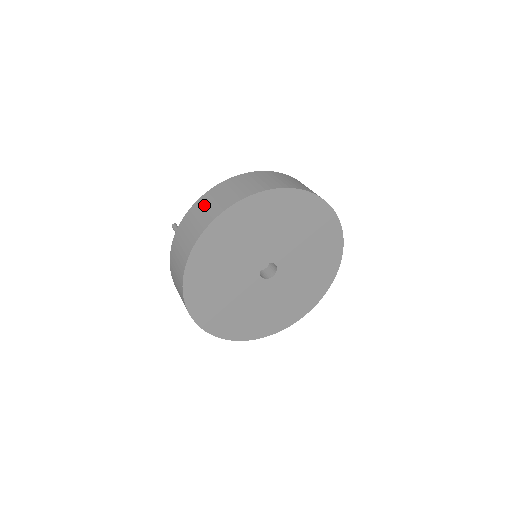
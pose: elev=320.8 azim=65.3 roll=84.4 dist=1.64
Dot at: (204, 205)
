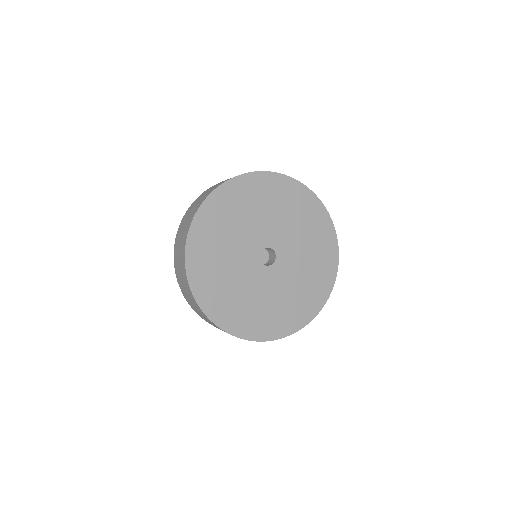
Dot at: (191, 208)
